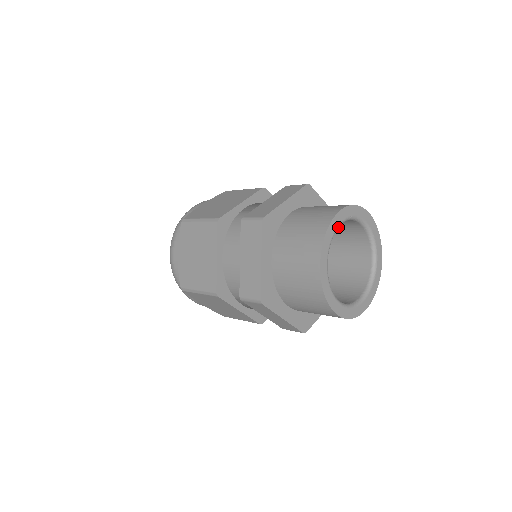
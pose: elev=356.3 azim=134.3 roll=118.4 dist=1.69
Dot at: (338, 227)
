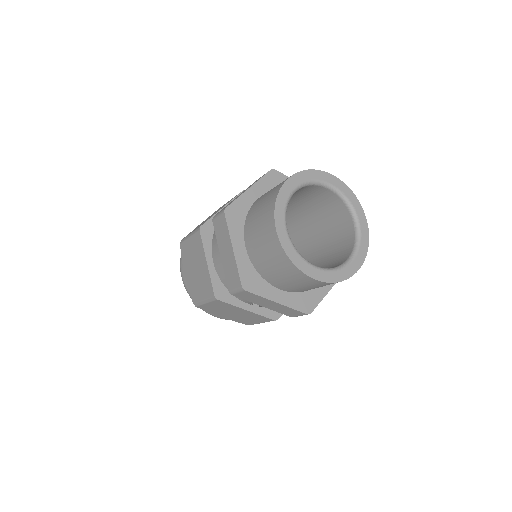
Dot at: (325, 184)
